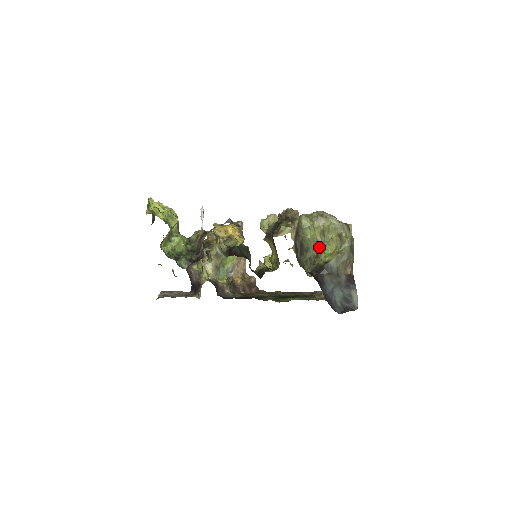
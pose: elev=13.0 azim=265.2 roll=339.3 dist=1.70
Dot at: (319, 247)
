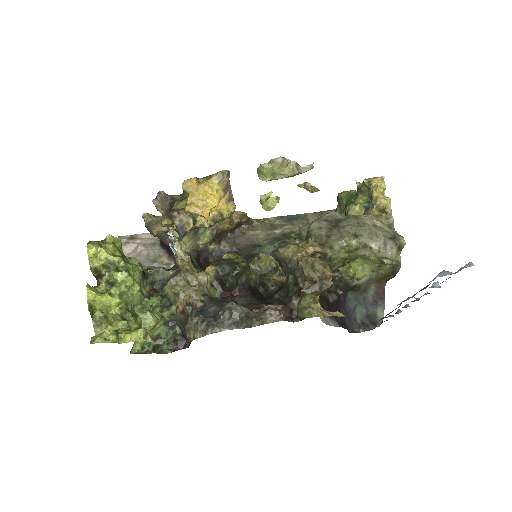
Dot at: (349, 260)
